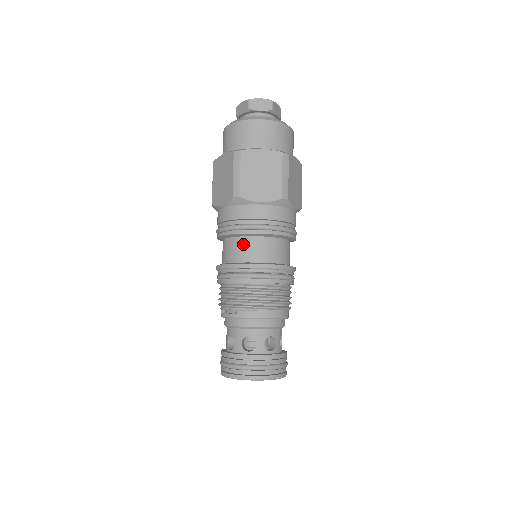
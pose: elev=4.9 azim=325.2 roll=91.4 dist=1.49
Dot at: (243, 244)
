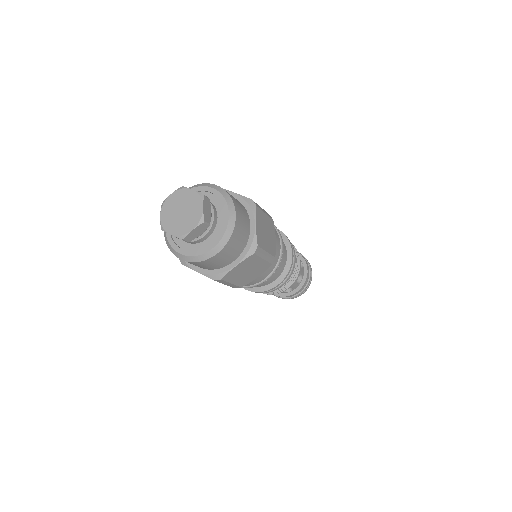
Dot at: occluded
